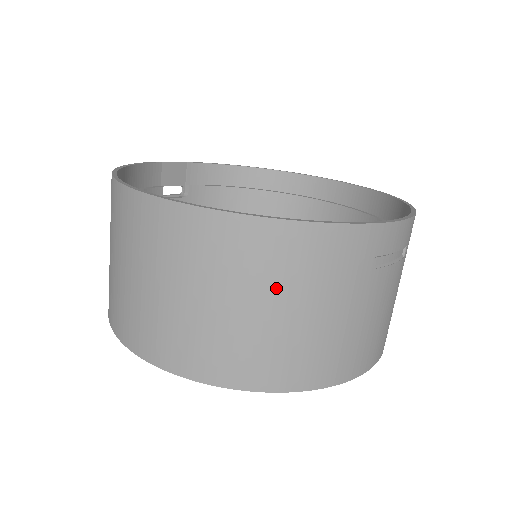
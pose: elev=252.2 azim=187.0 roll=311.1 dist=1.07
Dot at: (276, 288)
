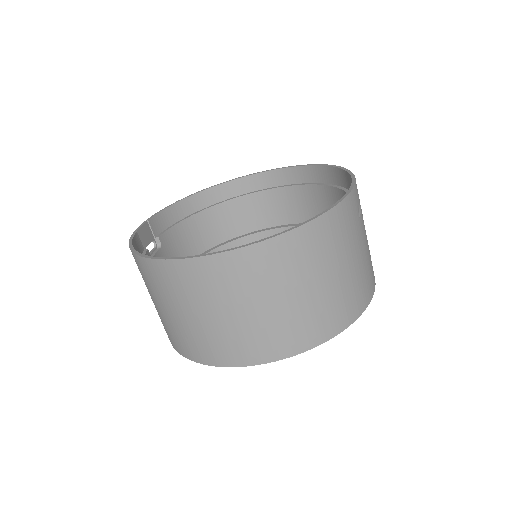
Dot at: (328, 262)
